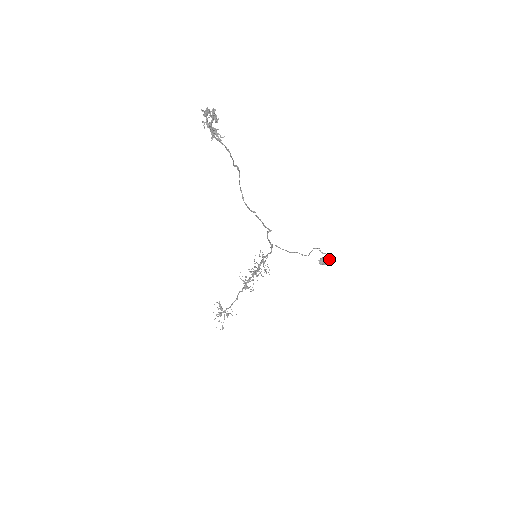
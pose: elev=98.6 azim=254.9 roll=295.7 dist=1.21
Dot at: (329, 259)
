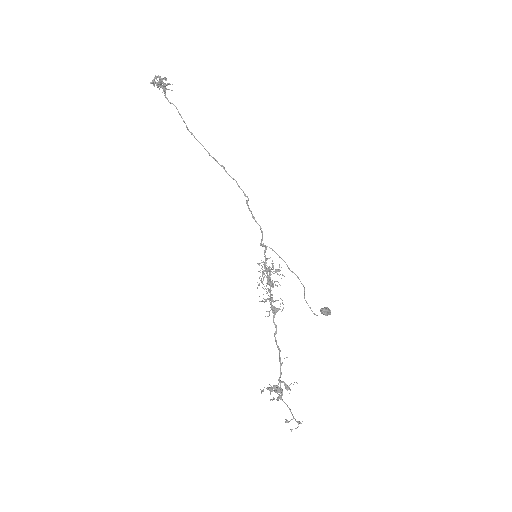
Dot at: occluded
